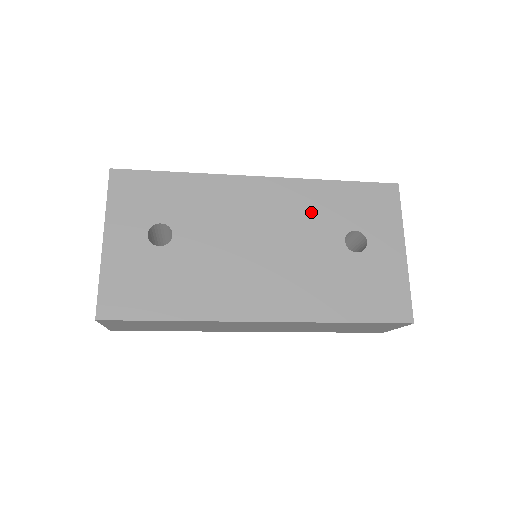
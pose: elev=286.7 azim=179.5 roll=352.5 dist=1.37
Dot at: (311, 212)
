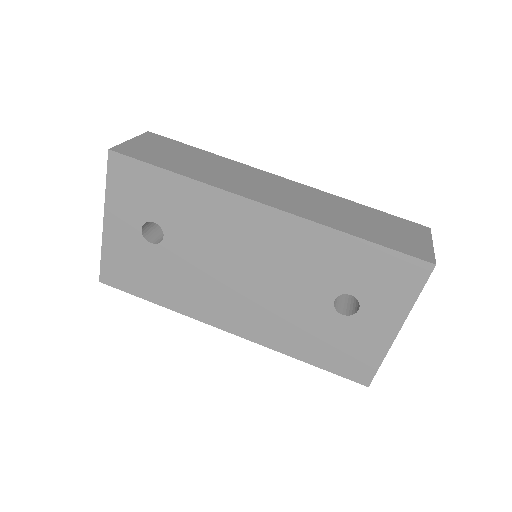
Dot at: (309, 261)
